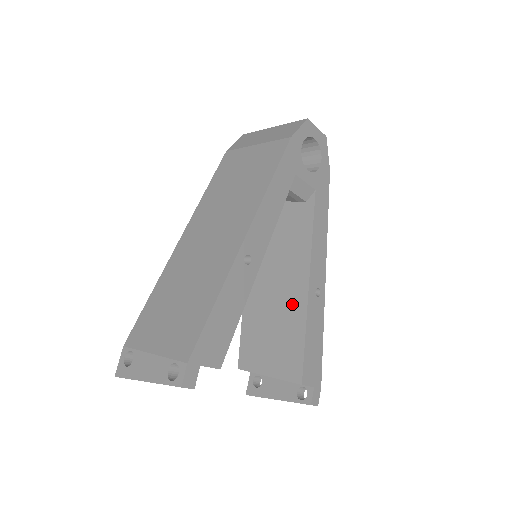
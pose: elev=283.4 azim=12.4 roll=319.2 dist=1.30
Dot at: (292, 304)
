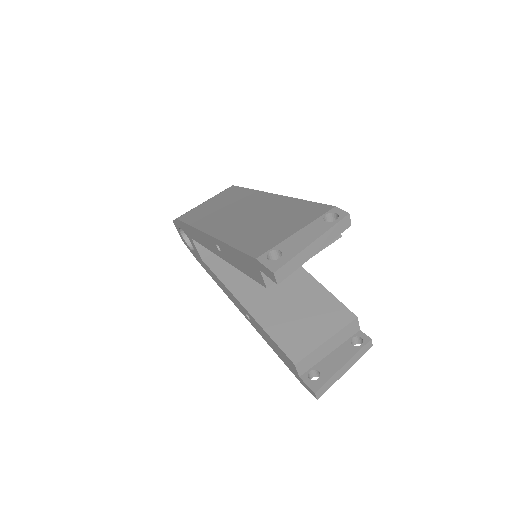
Dot at: (299, 284)
